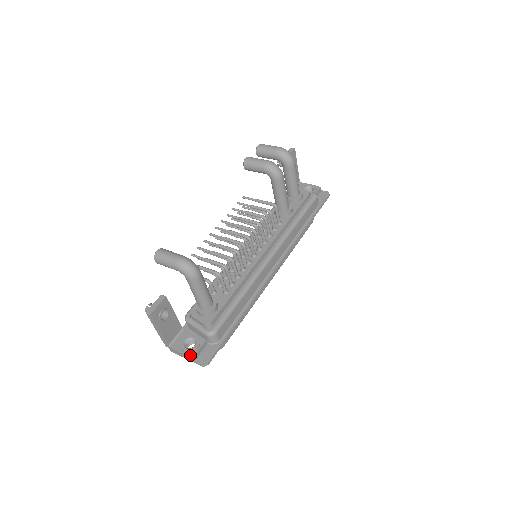
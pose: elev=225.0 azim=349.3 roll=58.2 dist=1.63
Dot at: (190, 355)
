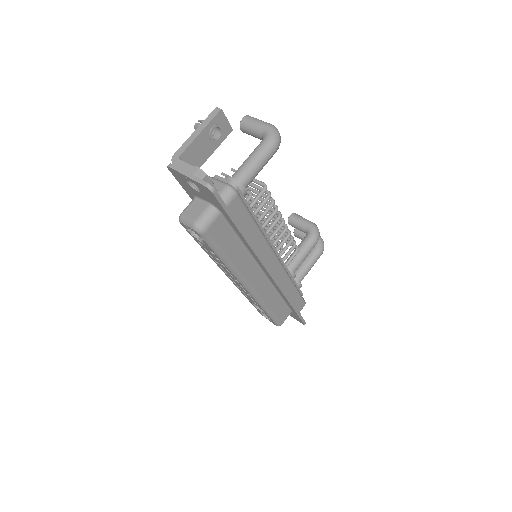
Dot at: (203, 171)
